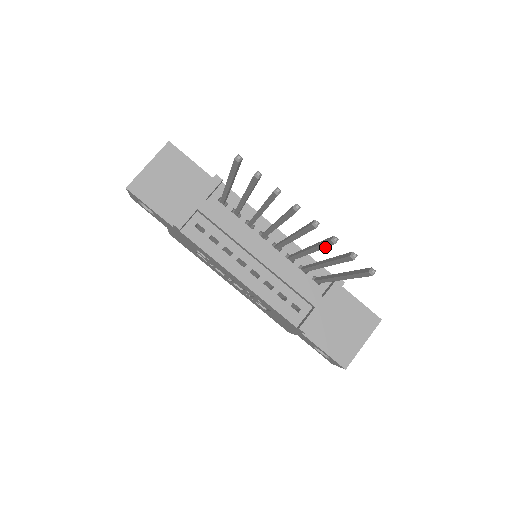
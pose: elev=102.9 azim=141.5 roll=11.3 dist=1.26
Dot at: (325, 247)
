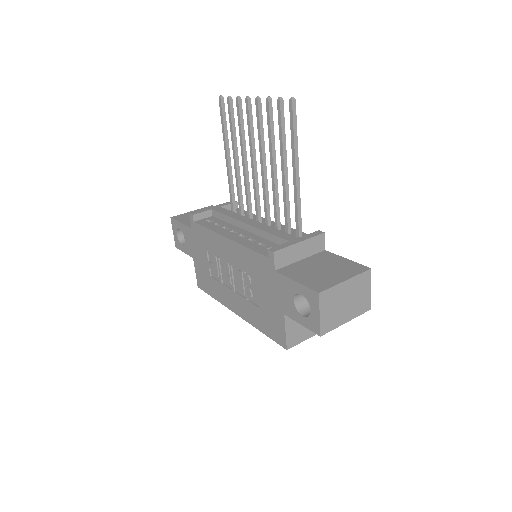
Dot at: (270, 122)
